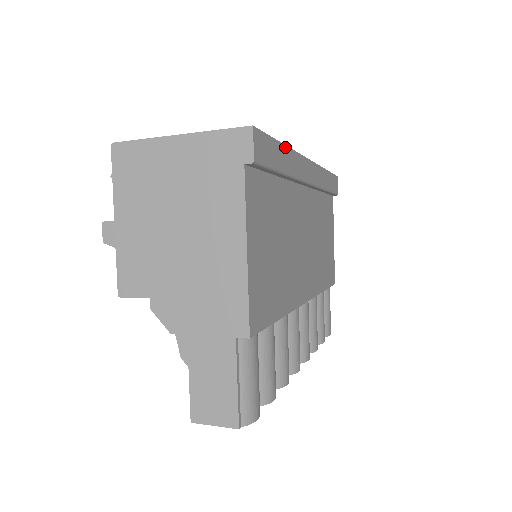
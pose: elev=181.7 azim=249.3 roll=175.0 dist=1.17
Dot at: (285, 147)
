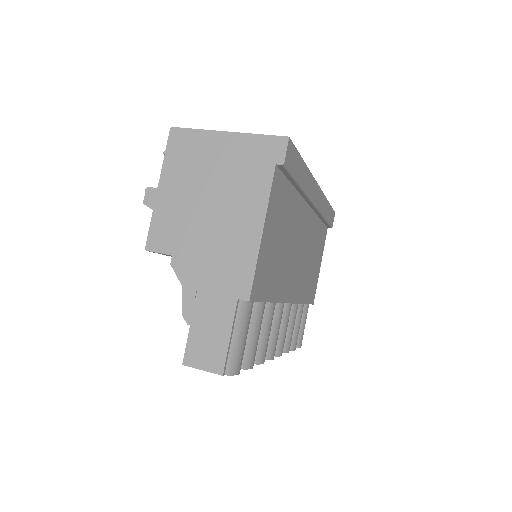
Dot at: (305, 165)
